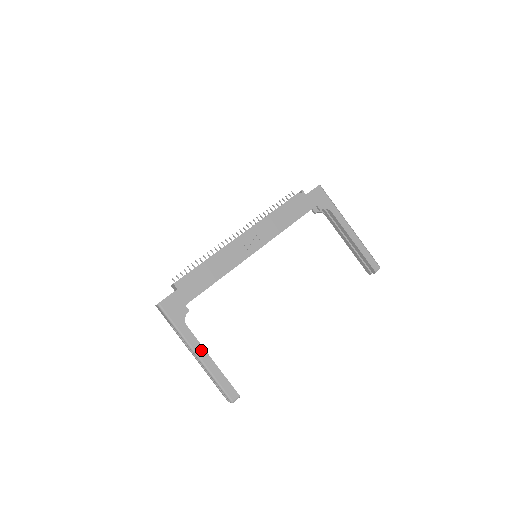
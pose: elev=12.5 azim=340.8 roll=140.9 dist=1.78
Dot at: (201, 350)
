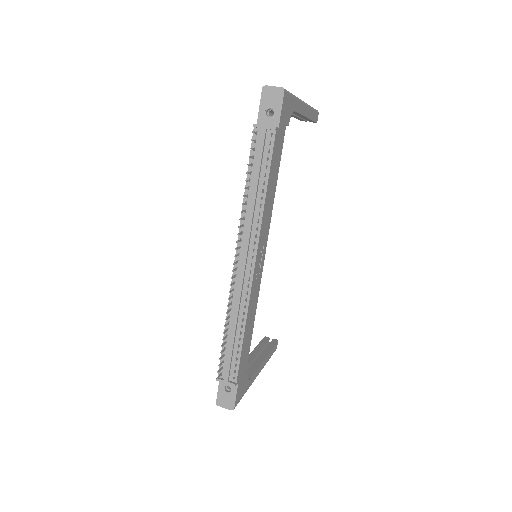
Dot at: (260, 368)
